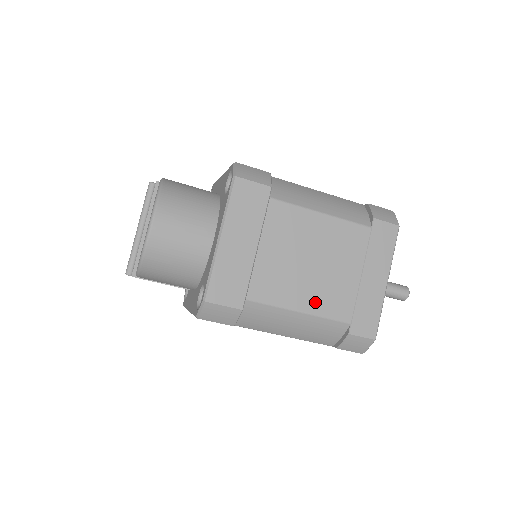
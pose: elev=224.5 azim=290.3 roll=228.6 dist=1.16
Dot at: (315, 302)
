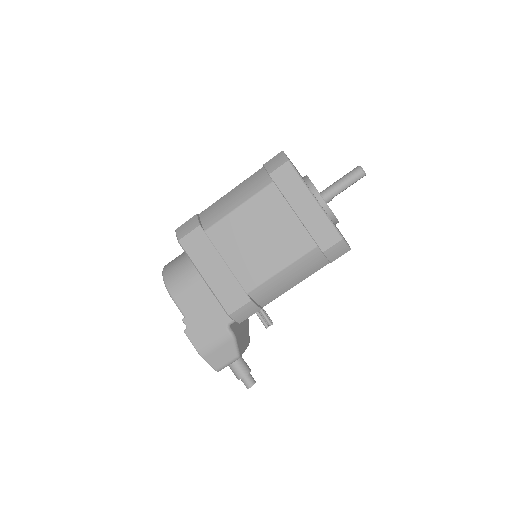
Dot at: occluded
